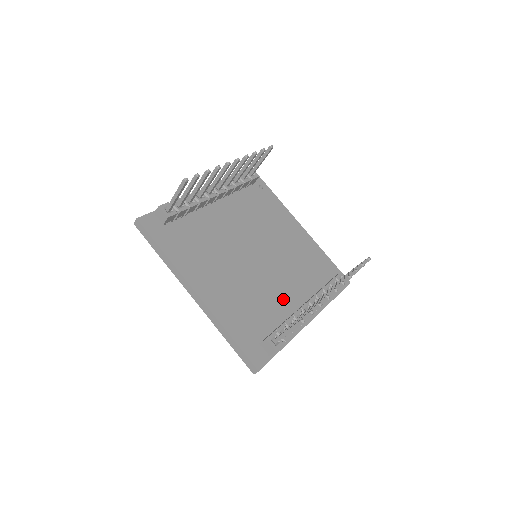
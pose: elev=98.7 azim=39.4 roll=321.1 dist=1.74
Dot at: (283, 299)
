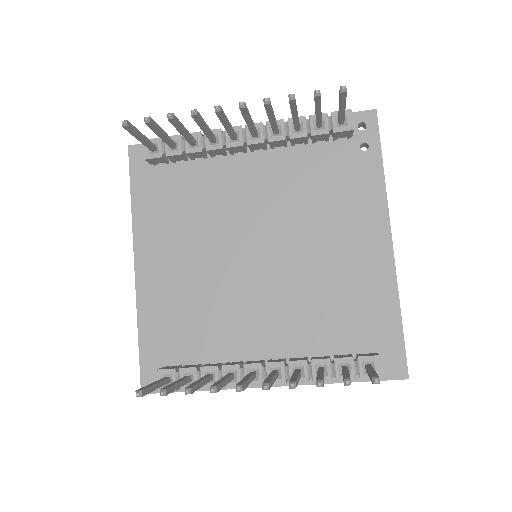
Dot at: (249, 334)
